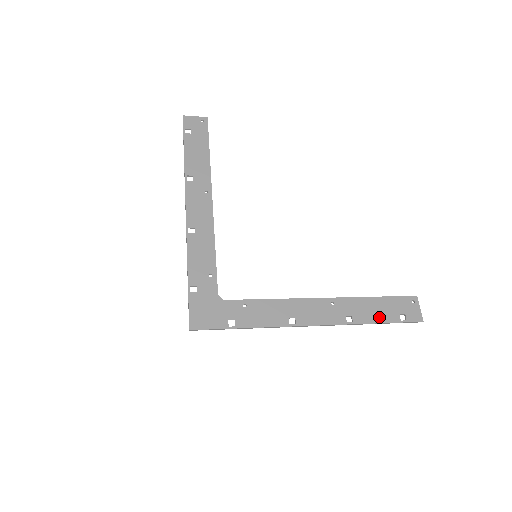
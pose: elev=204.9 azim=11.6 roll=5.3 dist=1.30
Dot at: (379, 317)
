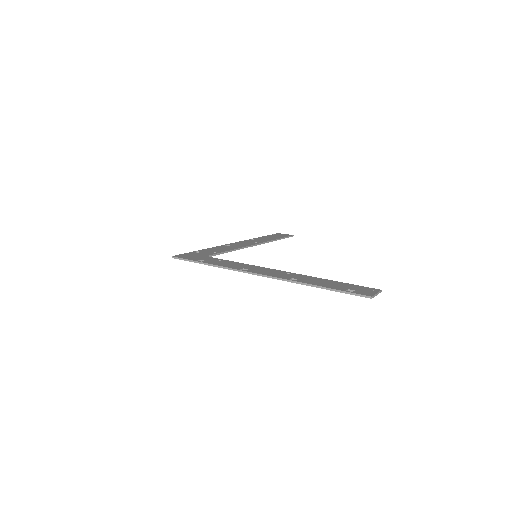
Dot at: (324, 285)
